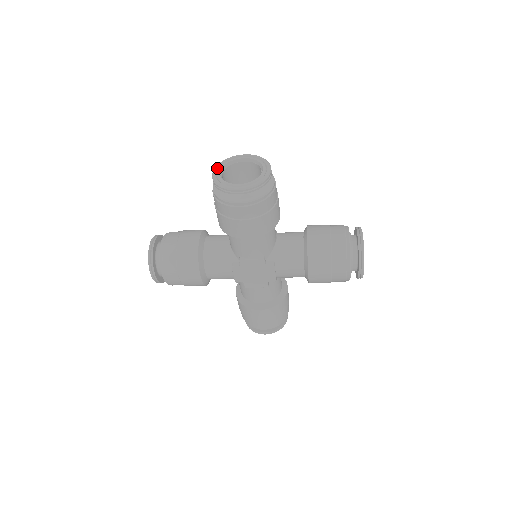
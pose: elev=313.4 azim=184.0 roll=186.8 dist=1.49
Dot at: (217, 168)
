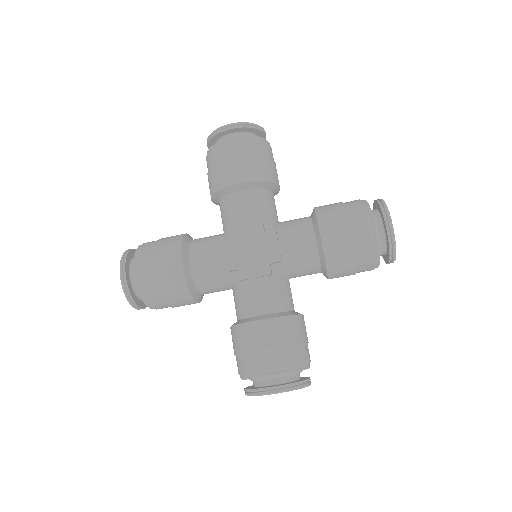
Dot at: occluded
